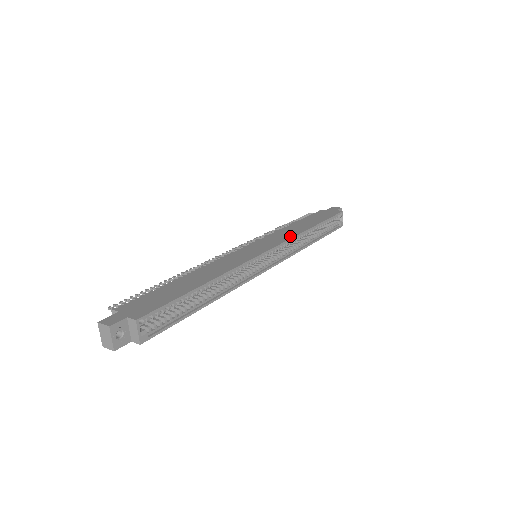
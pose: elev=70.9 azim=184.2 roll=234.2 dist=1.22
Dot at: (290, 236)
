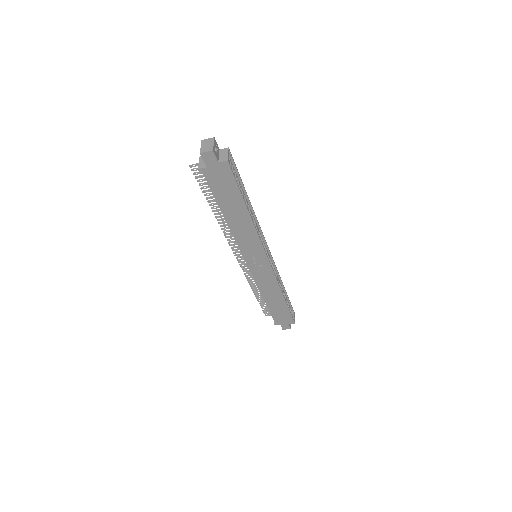
Dot at: (274, 269)
